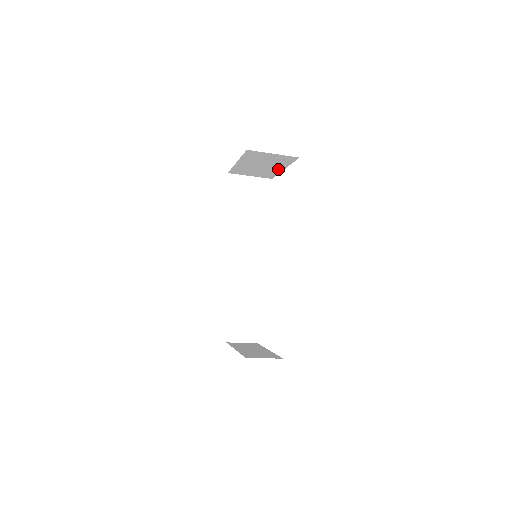
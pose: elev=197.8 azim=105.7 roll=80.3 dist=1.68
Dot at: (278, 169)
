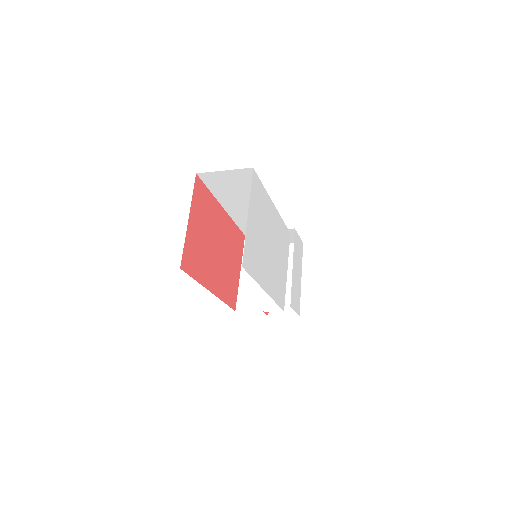
Dot at: occluded
